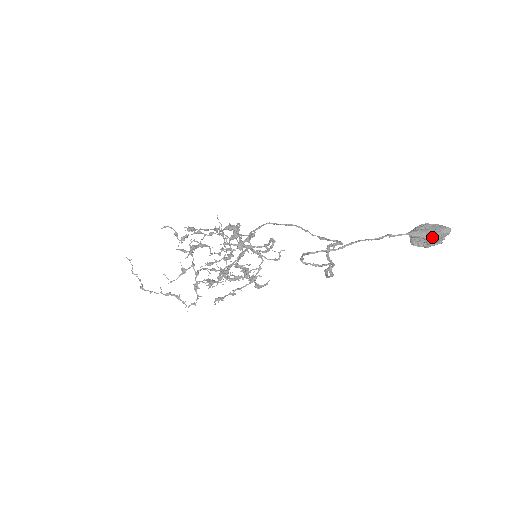
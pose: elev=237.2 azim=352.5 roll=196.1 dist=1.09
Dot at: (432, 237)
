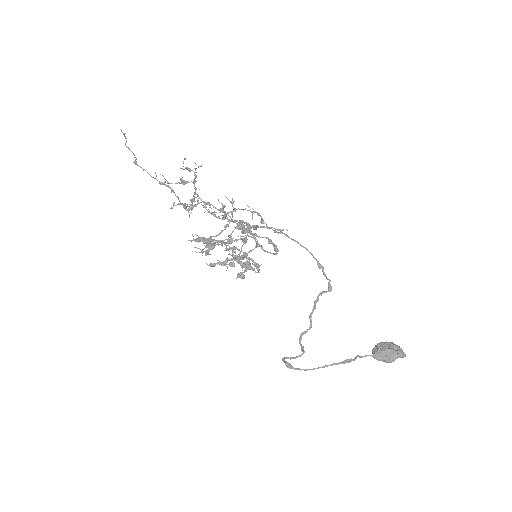
Dot at: occluded
